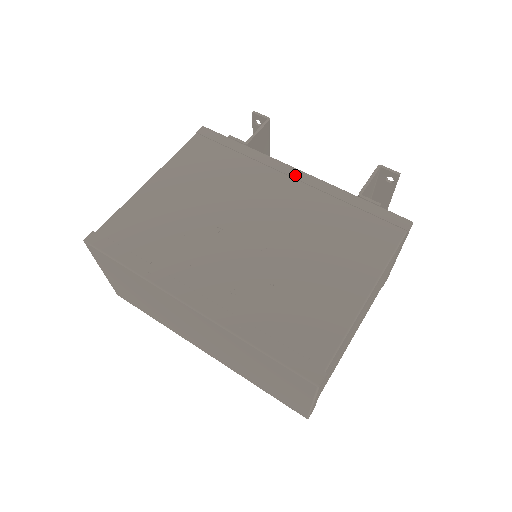
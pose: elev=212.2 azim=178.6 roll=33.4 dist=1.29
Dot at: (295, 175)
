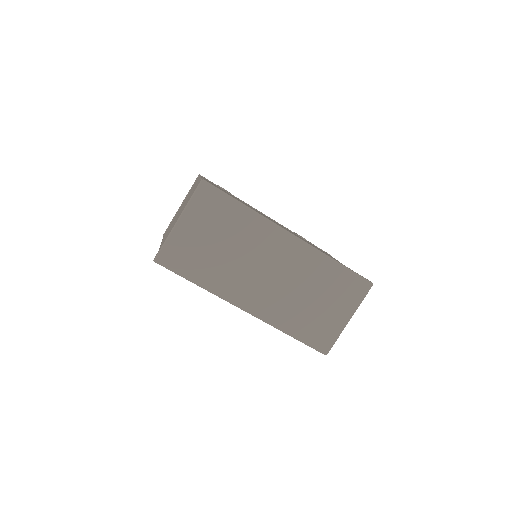
Dot at: occluded
